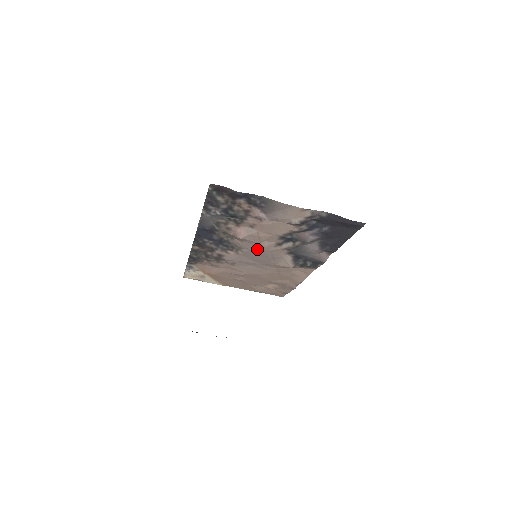
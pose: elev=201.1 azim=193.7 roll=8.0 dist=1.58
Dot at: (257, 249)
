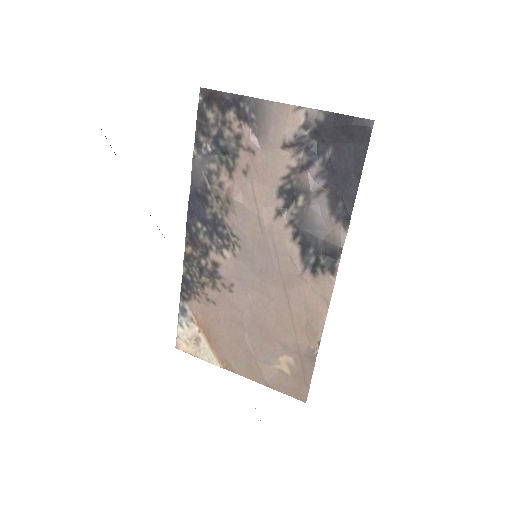
Dot at: (255, 232)
